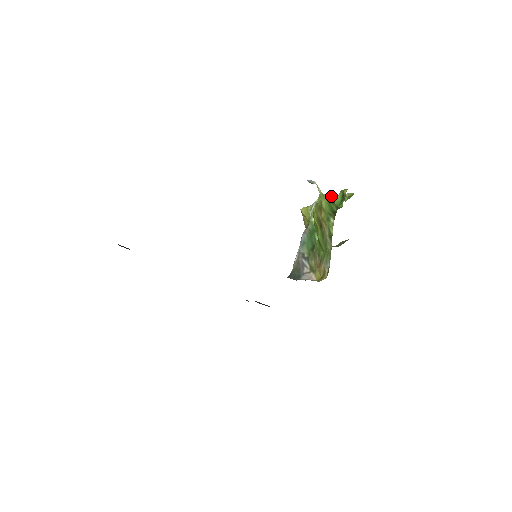
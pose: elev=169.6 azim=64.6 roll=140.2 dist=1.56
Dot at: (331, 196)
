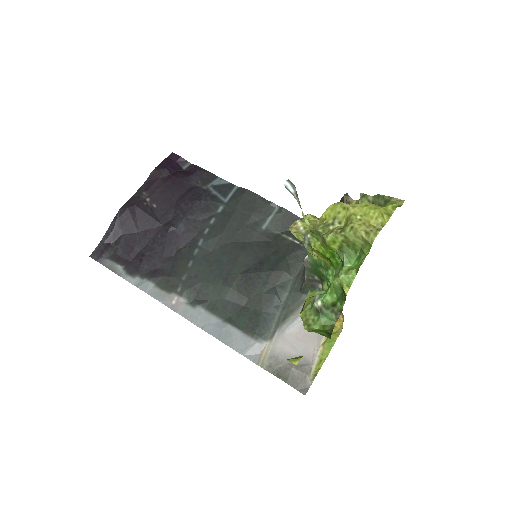
Dot at: (329, 248)
